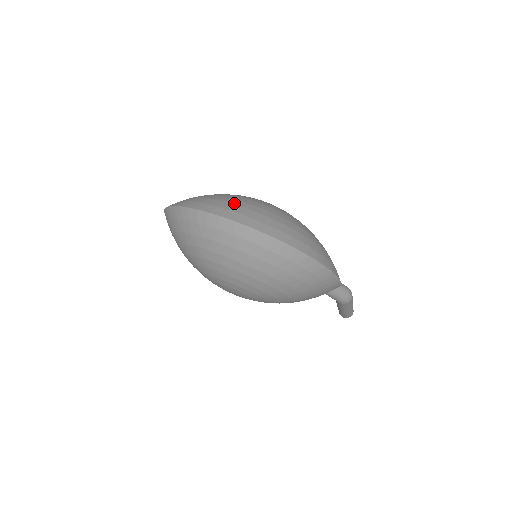
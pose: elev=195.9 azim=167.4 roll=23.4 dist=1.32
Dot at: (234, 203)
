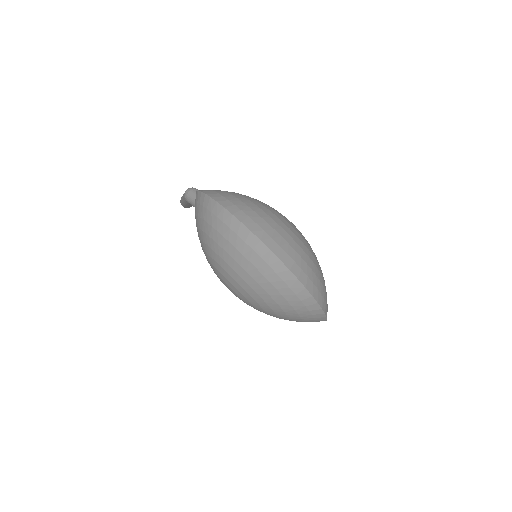
Dot at: (290, 243)
